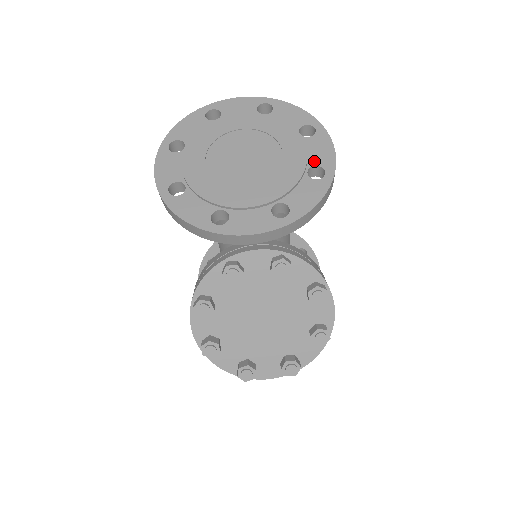
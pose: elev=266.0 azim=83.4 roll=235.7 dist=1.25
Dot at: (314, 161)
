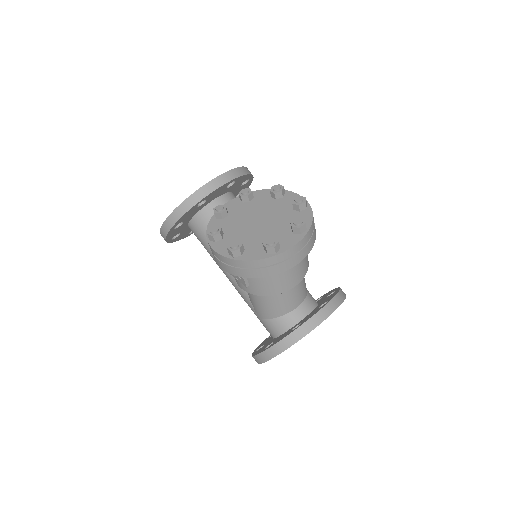
Dot at: occluded
